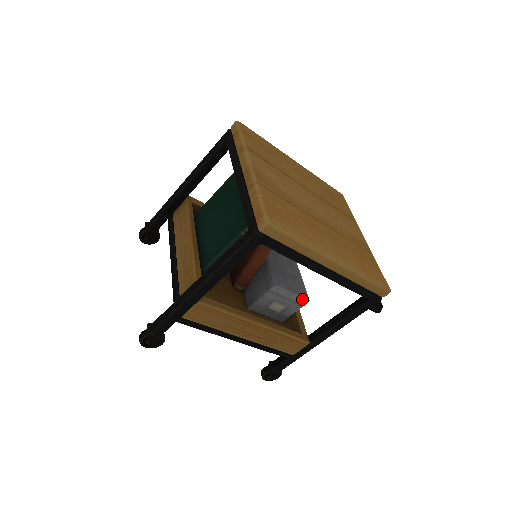
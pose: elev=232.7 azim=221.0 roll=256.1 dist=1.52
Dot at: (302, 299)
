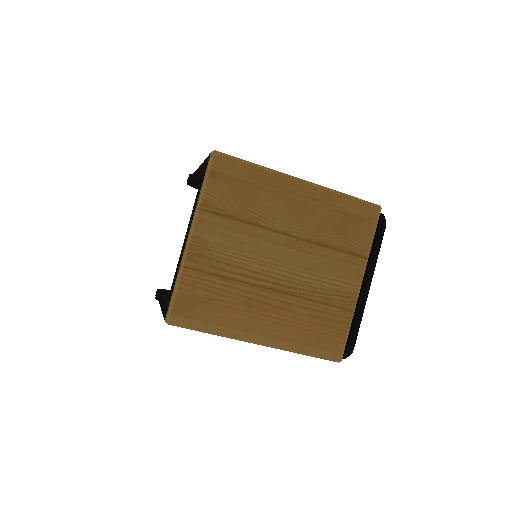
Dot at: occluded
